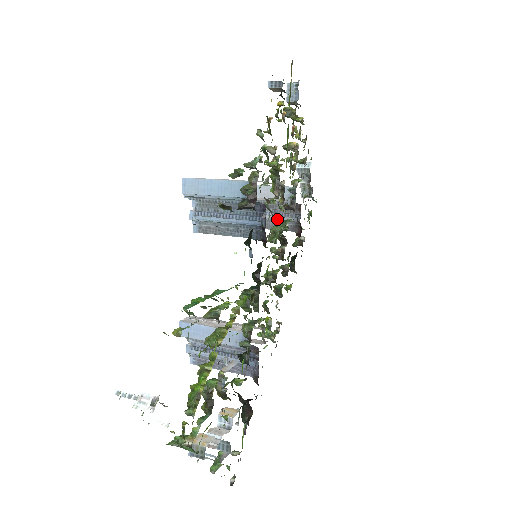
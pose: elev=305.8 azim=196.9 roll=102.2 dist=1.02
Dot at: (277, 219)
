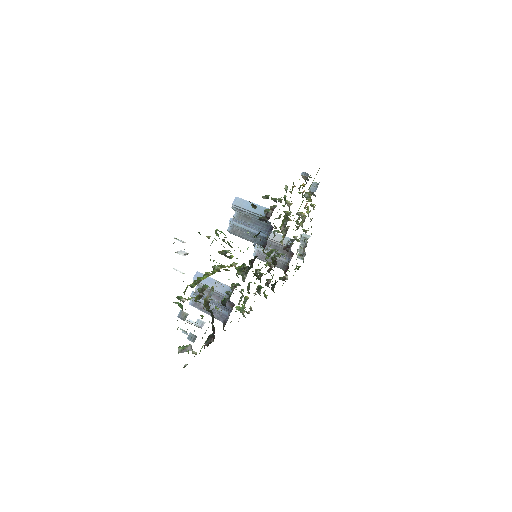
Dot at: (276, 257)
